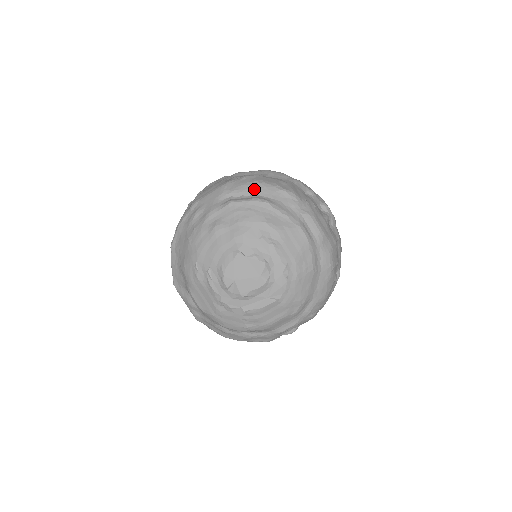
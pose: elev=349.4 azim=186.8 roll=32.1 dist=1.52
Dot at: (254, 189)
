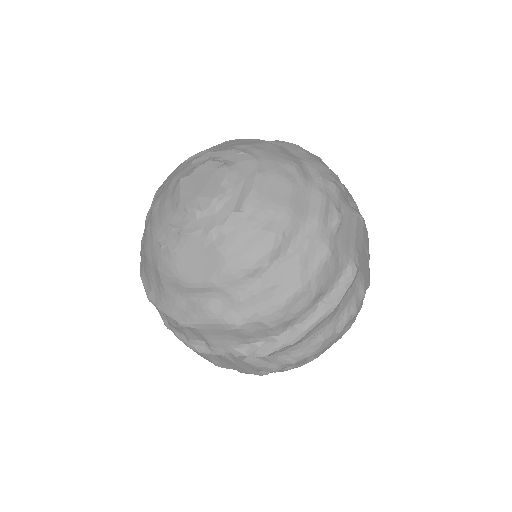
Dot at: occluded
